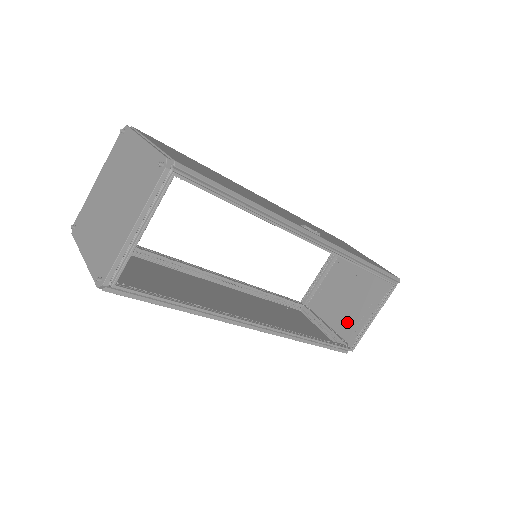
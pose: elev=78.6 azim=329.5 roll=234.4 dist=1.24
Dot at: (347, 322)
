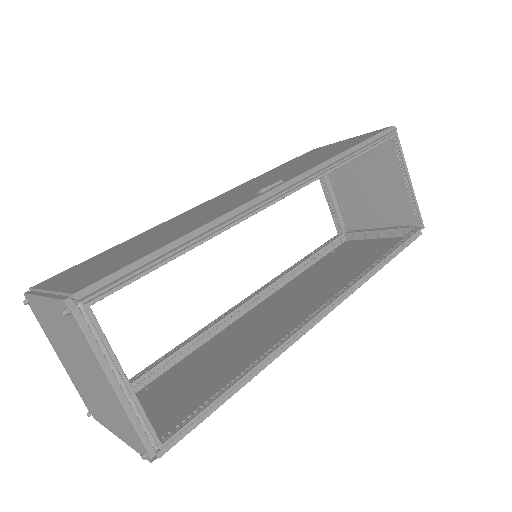
Dot at: (392, 209)
